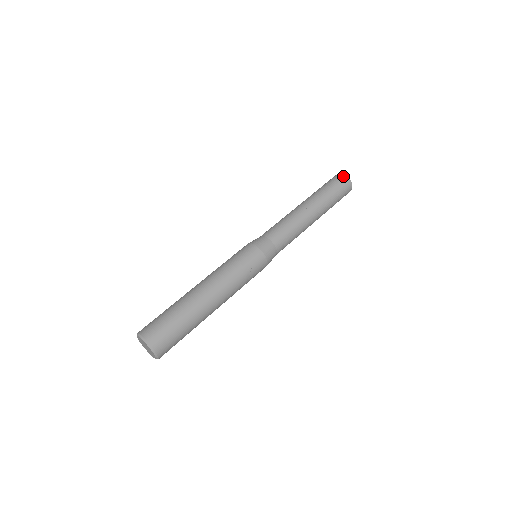
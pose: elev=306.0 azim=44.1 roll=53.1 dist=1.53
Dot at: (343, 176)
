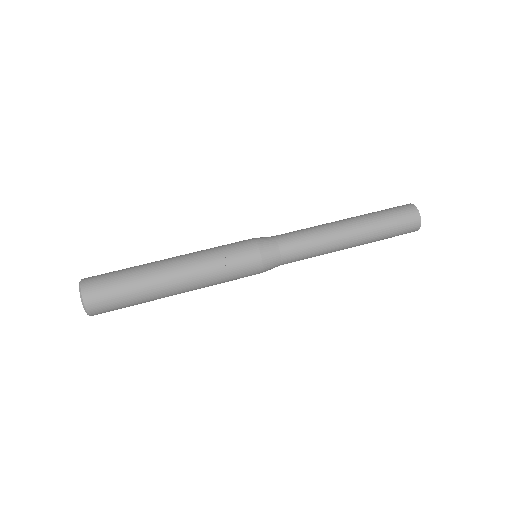
Dot at: (410, 205)
